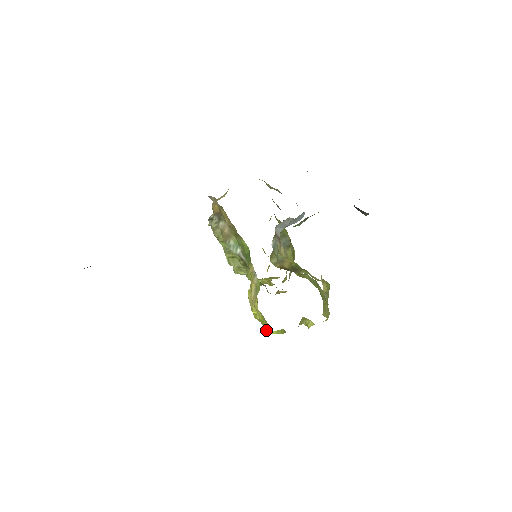
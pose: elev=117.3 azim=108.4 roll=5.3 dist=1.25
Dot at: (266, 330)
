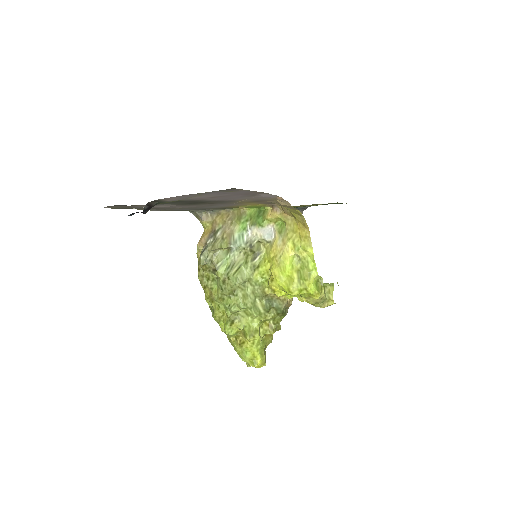
Dot at: (309, 280)
